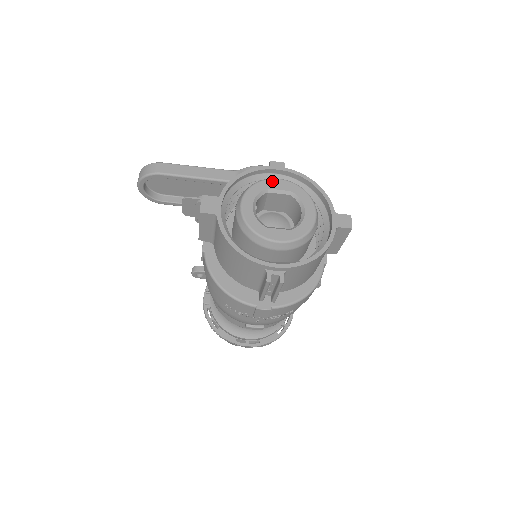
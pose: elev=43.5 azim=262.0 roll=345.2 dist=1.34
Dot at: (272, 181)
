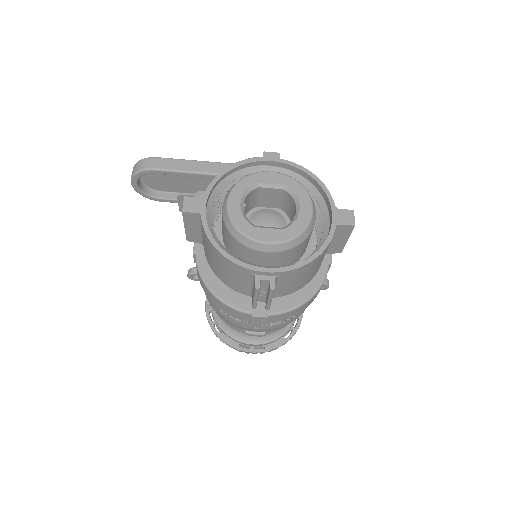
Dot at: (263, 174)
